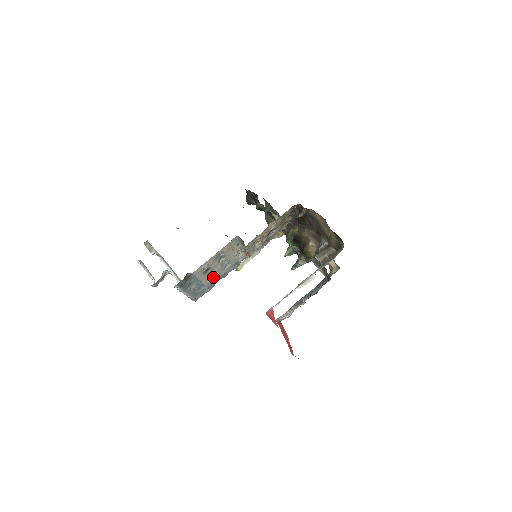
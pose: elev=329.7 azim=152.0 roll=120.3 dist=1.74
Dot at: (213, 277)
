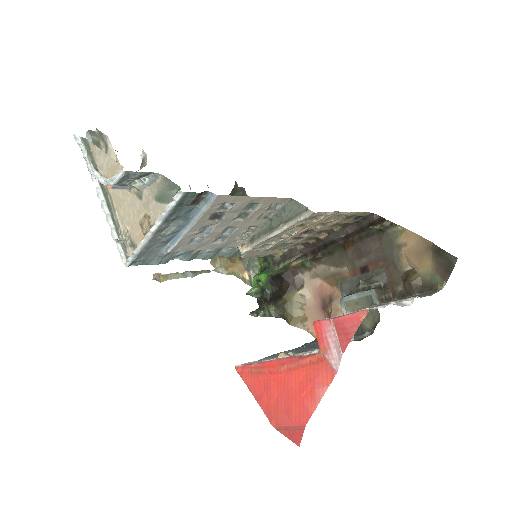
Dot at: (193, 241)
